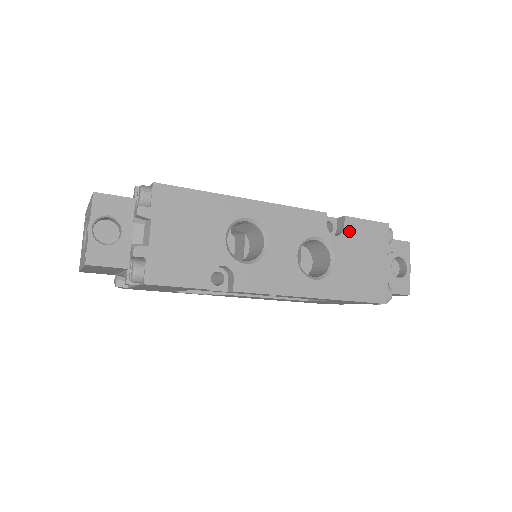
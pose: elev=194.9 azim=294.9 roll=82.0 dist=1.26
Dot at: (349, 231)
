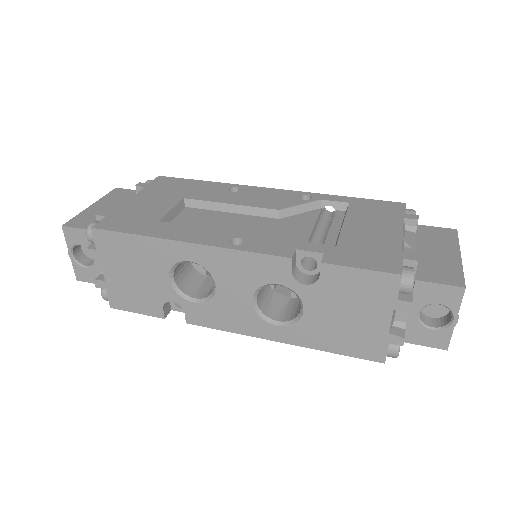
Dot at: (327, 281)
